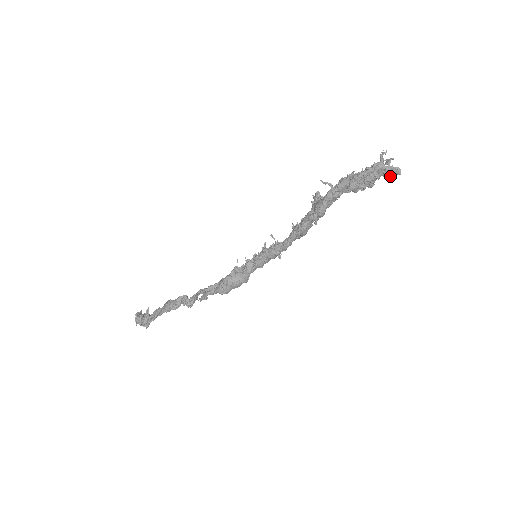
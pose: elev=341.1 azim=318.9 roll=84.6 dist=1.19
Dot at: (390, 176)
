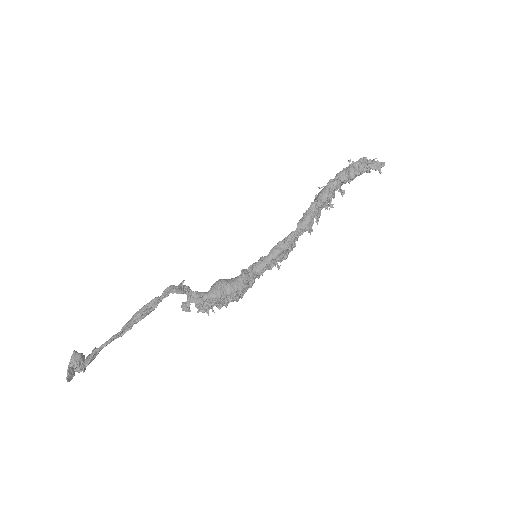
Dot at: (377, 168)
